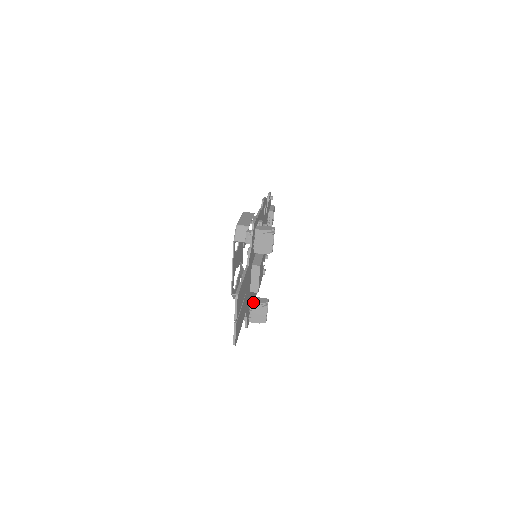
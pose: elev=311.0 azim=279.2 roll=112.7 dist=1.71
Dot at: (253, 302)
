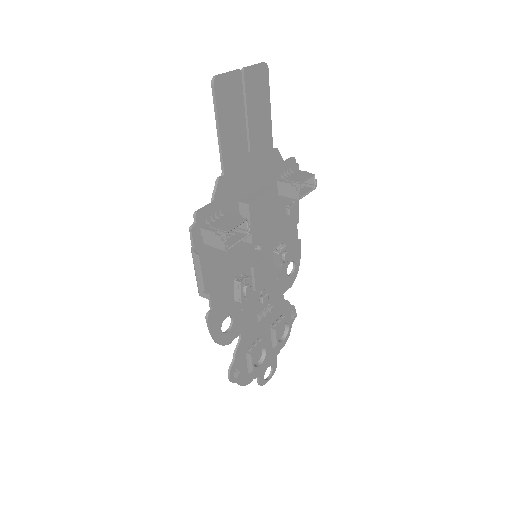
Dot at: occluded
